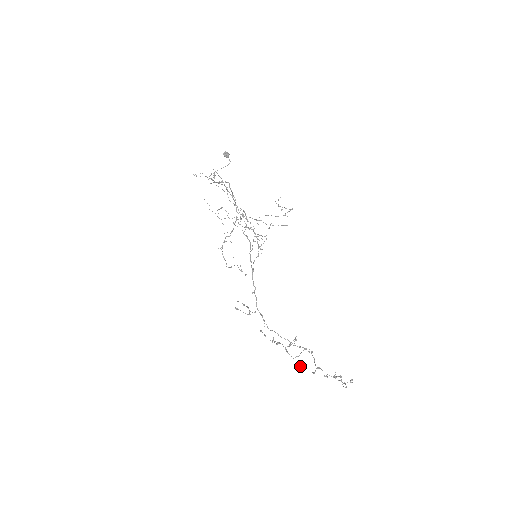
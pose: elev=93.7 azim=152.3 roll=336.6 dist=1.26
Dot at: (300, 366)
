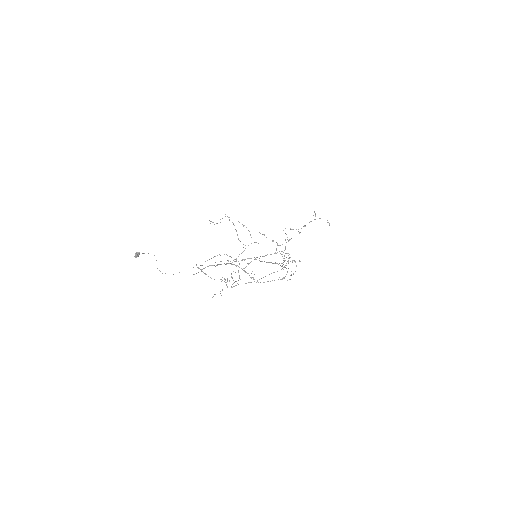
Dot at: (290, 239)
